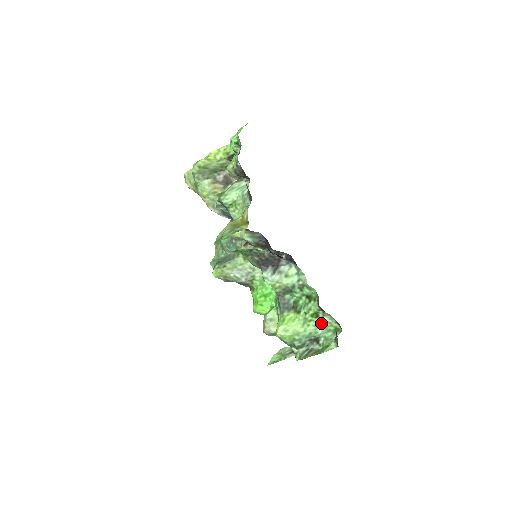
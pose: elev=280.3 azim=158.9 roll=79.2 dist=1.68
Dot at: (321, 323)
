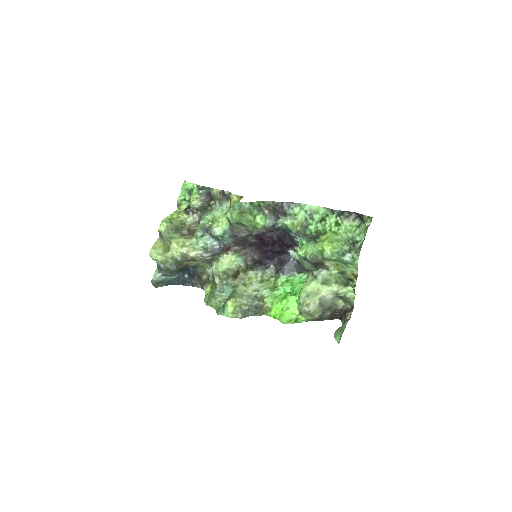
Dot at: (346, 229)
